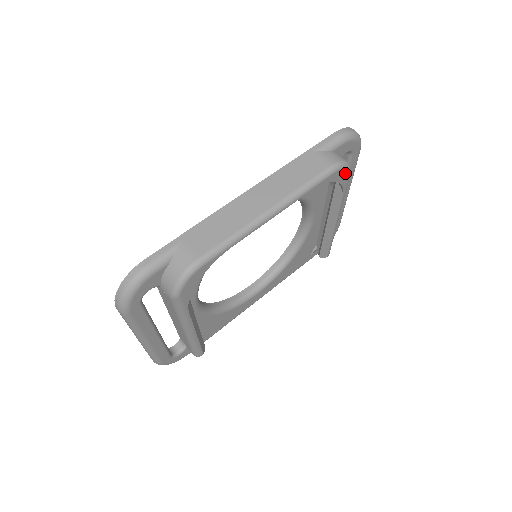
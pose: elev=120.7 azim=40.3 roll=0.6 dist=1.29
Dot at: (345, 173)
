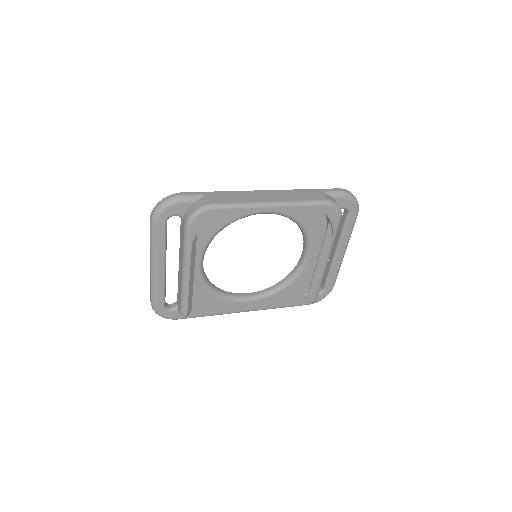
Dot at: (336, 214)
